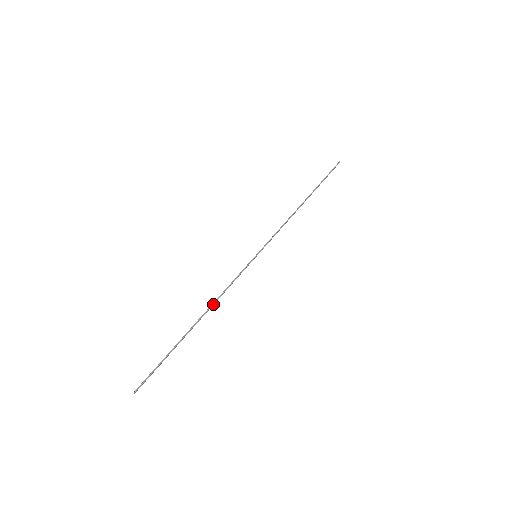
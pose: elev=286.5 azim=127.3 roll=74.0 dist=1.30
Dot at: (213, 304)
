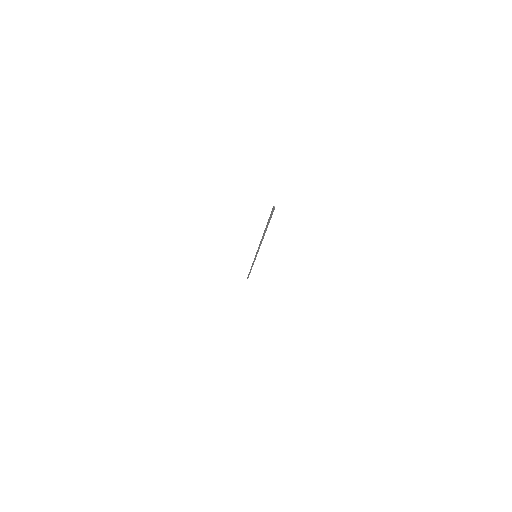
Dot at: (261, 240)
